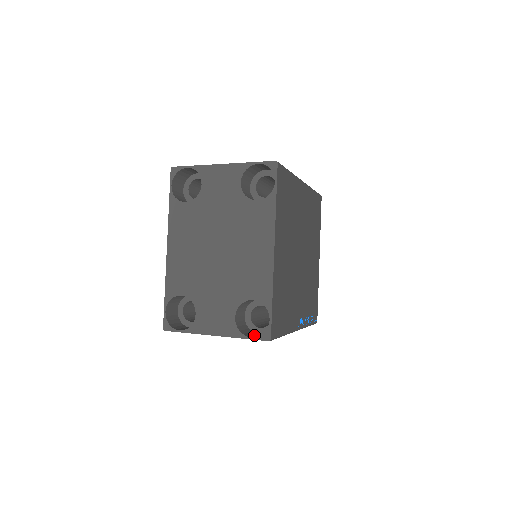
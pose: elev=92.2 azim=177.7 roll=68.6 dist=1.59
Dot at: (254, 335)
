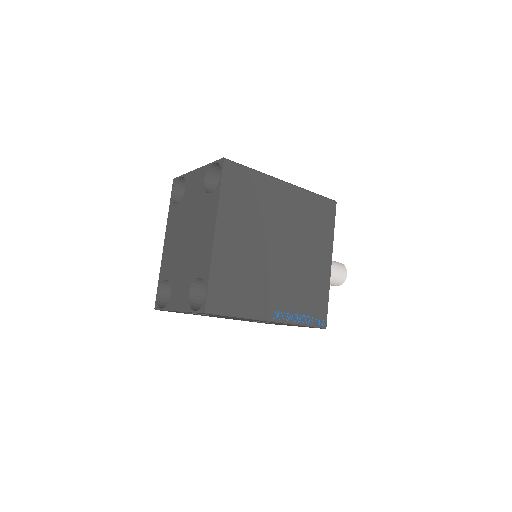
Dot at: occluded
